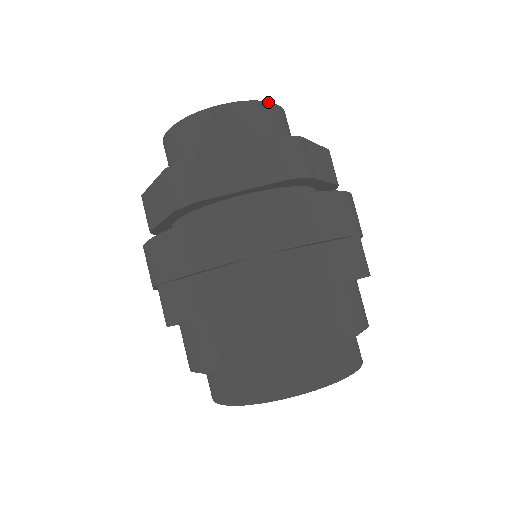
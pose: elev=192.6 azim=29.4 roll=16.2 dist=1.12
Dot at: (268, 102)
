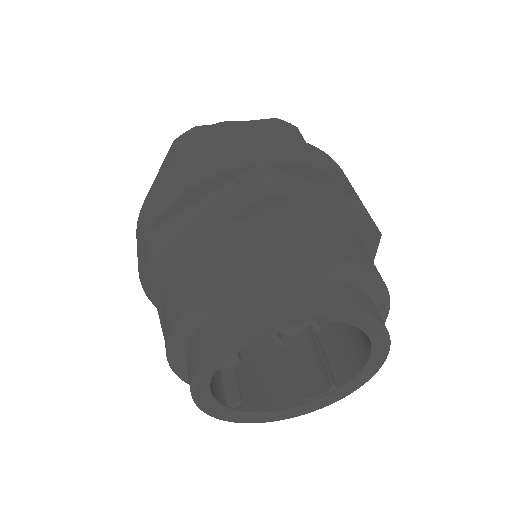
Dot at: occluded
